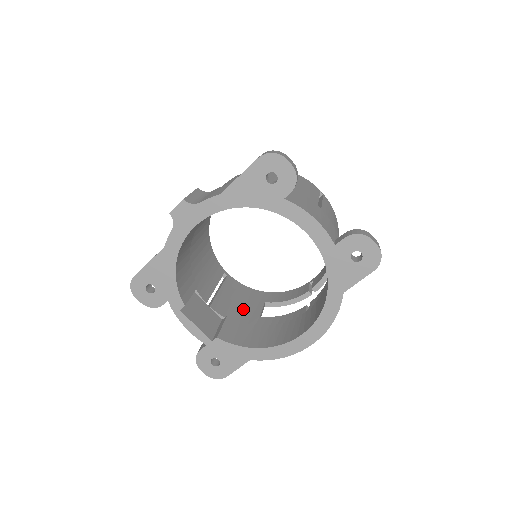
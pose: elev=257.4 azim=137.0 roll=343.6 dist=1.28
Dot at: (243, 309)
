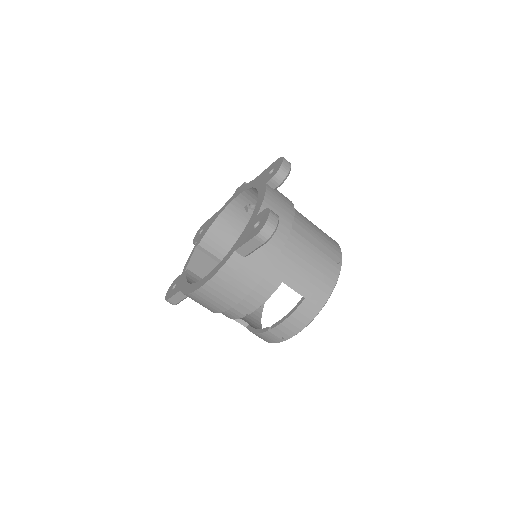
Dot at: occluded
